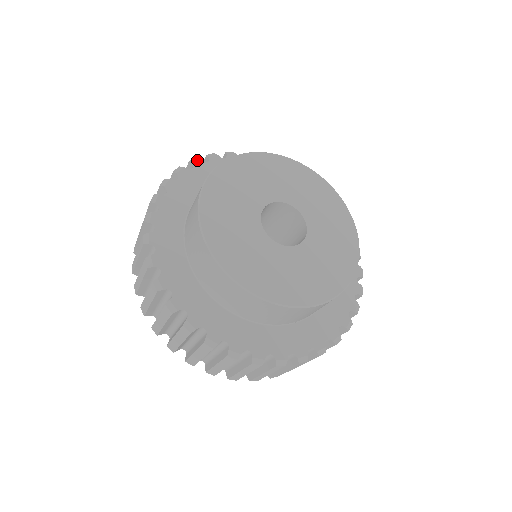
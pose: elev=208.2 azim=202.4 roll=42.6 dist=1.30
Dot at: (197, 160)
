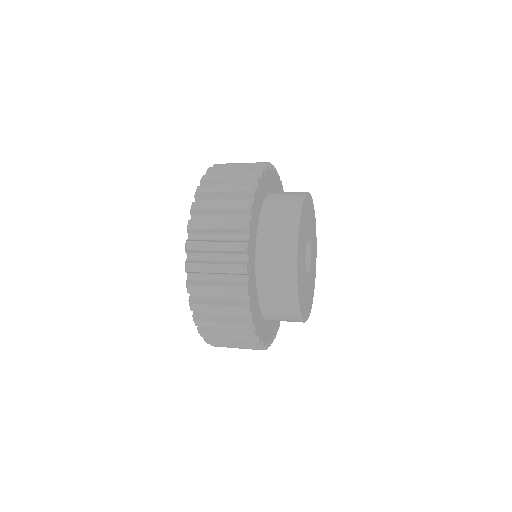
Dot at: (252, 205)
